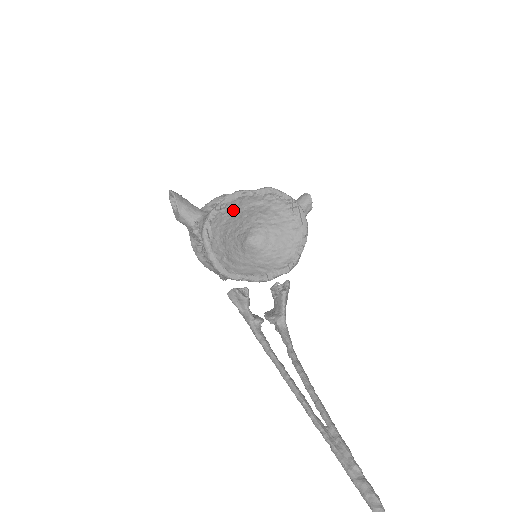
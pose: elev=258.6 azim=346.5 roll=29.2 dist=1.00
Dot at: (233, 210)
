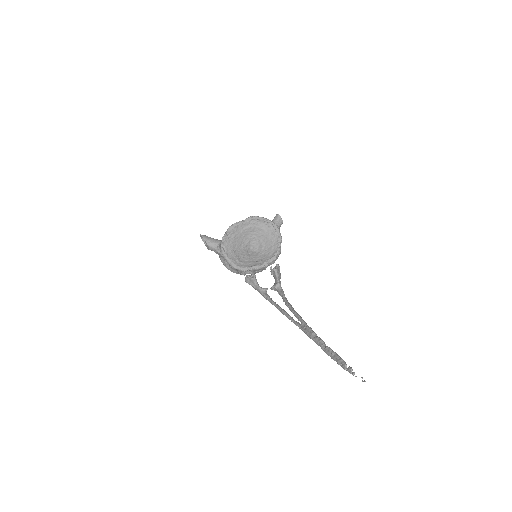
Dot at: (235, 234)
